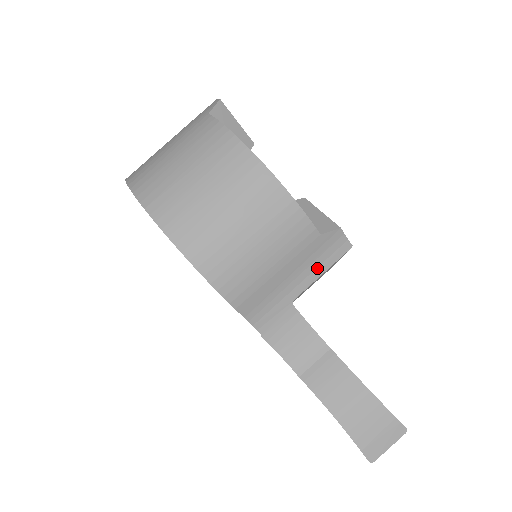
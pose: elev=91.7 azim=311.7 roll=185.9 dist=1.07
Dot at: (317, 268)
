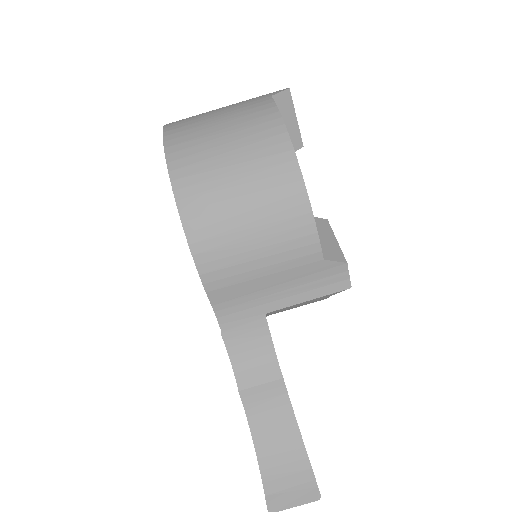
Dot at: (306, 292)
